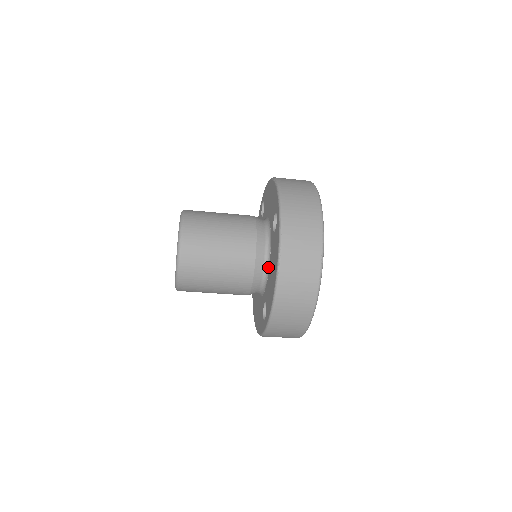
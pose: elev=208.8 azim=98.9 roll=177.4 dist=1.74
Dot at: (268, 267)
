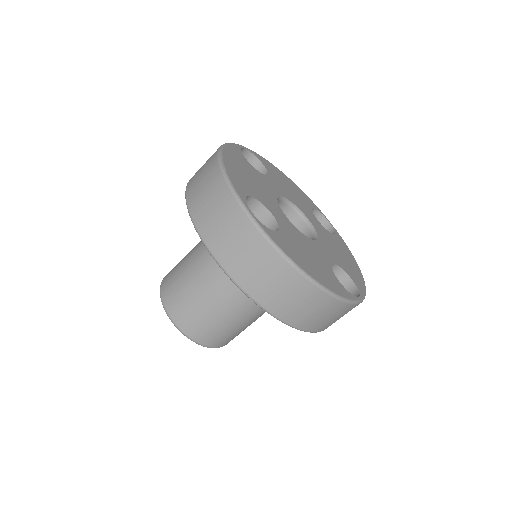
Dot at: occluded
